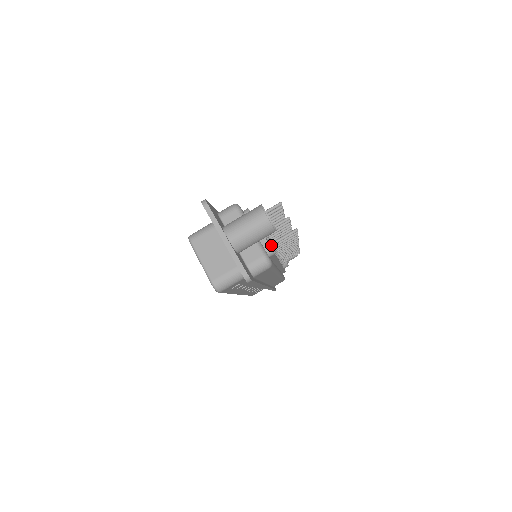
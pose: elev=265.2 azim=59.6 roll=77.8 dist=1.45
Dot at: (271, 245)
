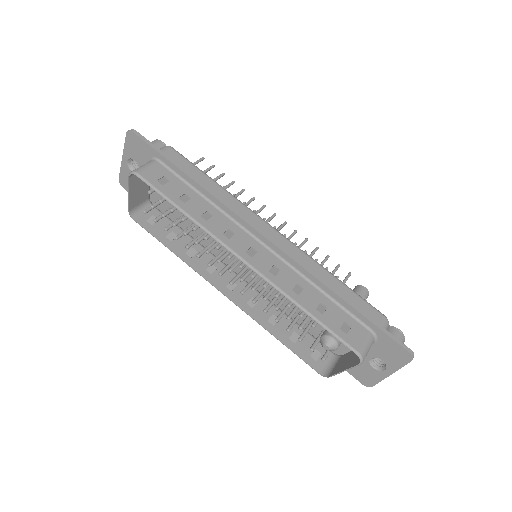
Dot at: occluded
